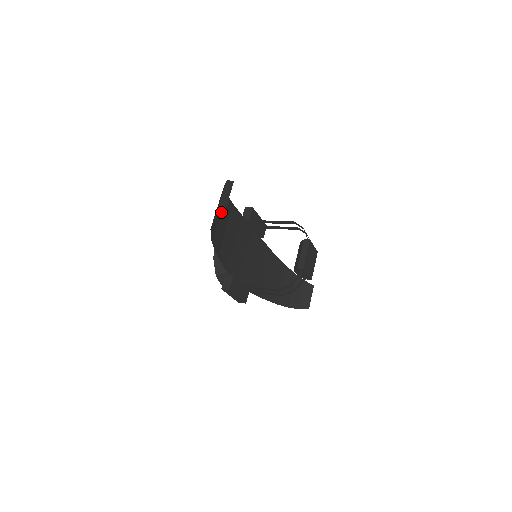
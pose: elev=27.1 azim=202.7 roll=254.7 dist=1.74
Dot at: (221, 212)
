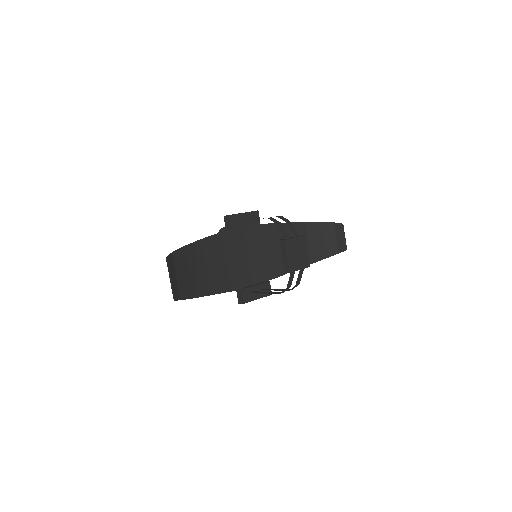
Dot at: (173, 295)
